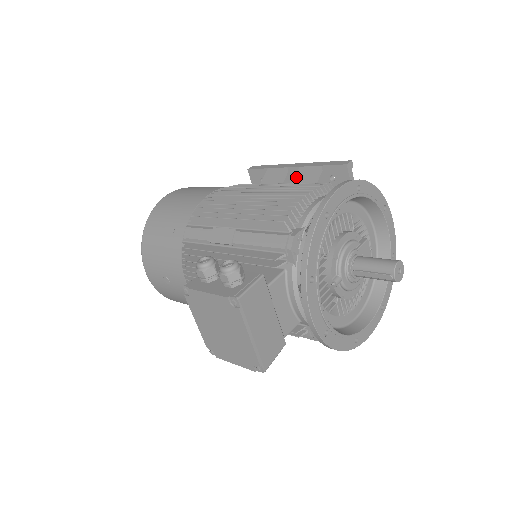
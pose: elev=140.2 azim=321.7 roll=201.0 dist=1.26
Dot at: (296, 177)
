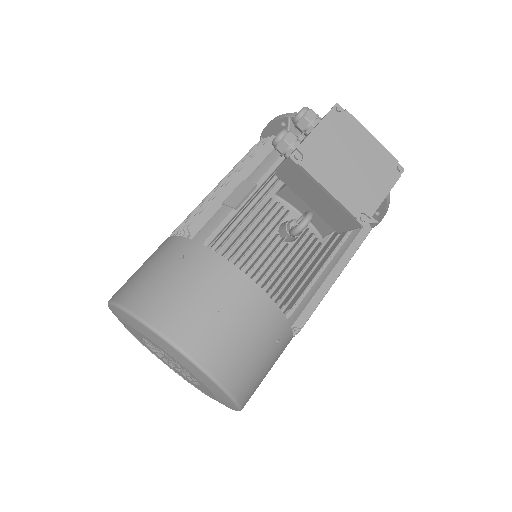
Dot at: occluded
